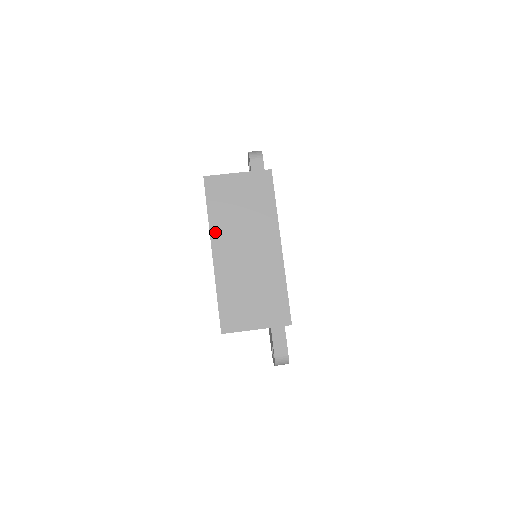
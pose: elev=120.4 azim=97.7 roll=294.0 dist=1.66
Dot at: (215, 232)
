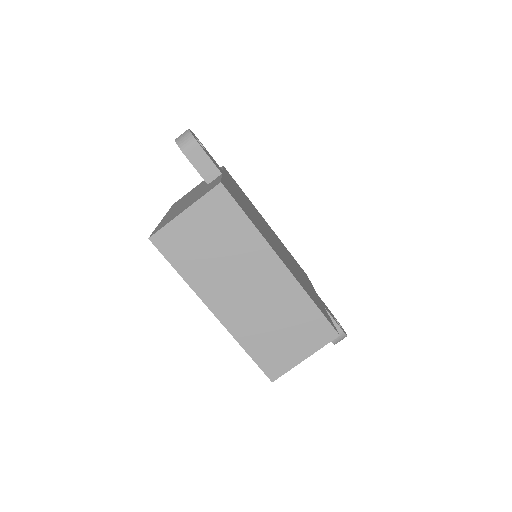
Dot at: (202, 291)
